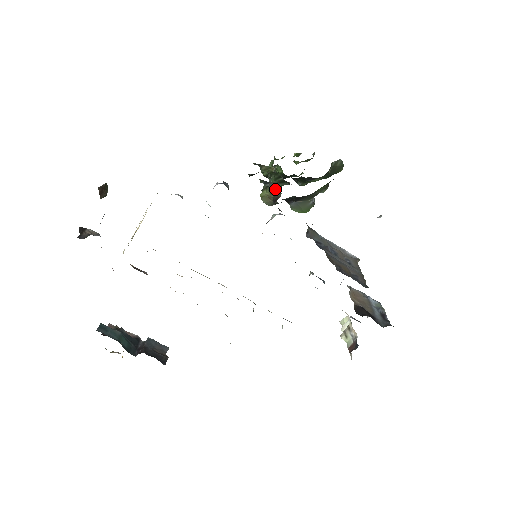
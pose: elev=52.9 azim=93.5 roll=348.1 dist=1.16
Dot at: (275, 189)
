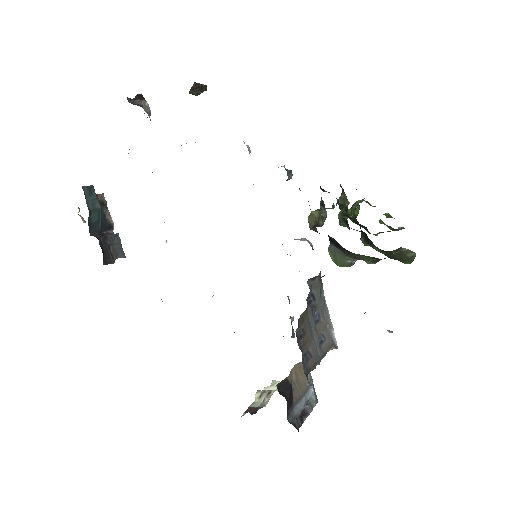
Dot at: (323, 216)
